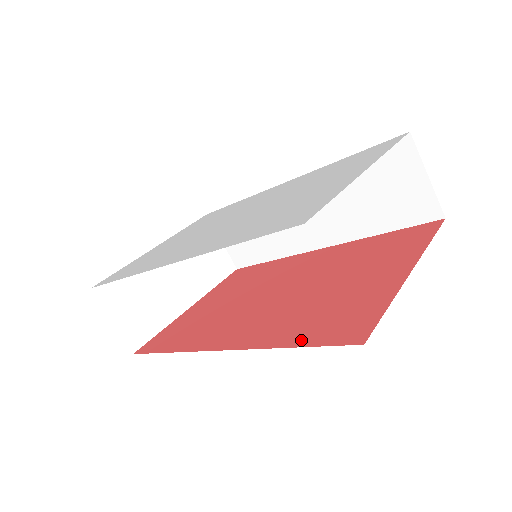
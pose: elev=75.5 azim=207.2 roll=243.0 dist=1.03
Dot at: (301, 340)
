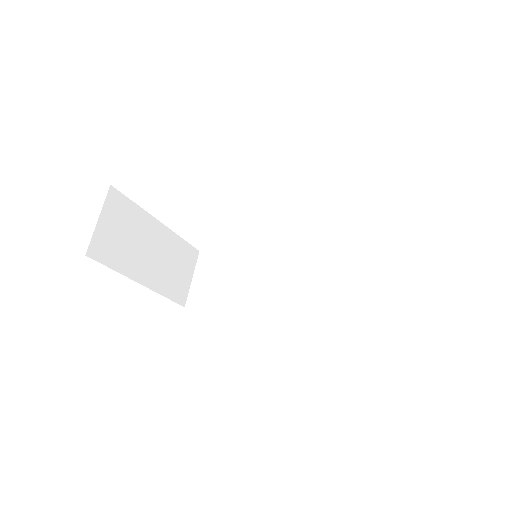
Dot at: occluded
